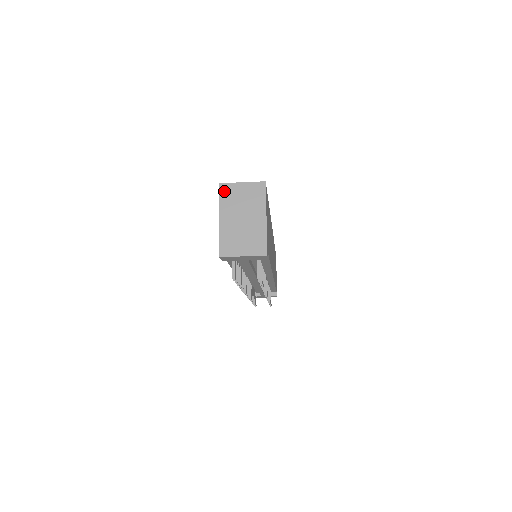
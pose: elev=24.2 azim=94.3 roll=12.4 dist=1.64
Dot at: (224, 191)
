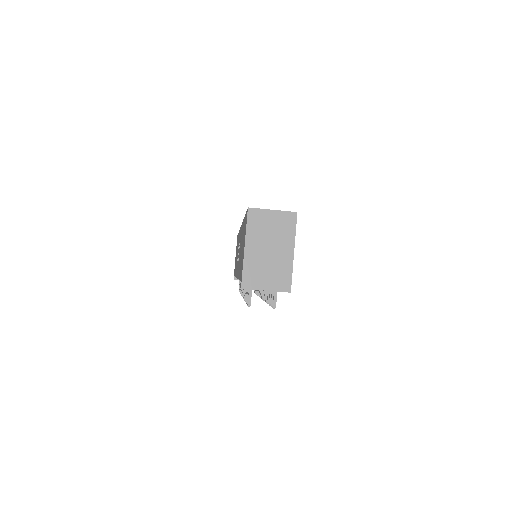
Dot at: (252, 217)
